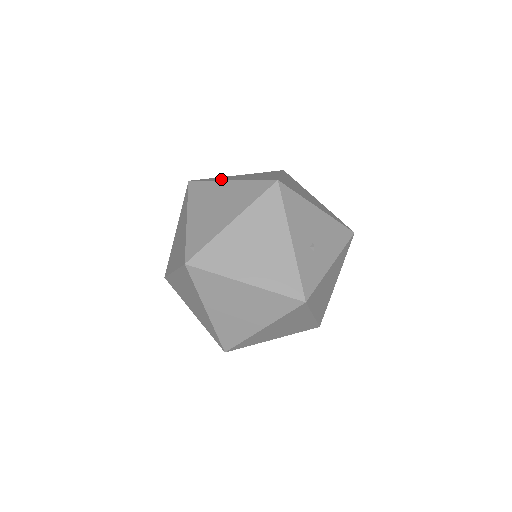
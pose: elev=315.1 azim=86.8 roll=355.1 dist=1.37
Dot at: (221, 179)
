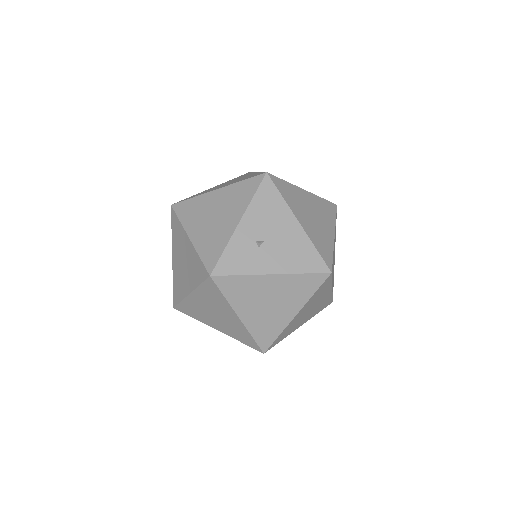
Dot at: occluded
